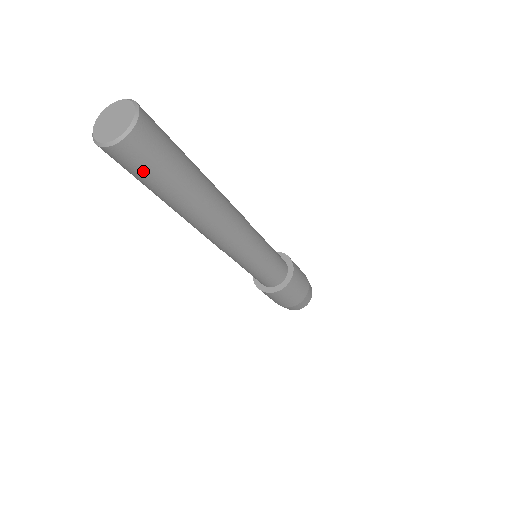
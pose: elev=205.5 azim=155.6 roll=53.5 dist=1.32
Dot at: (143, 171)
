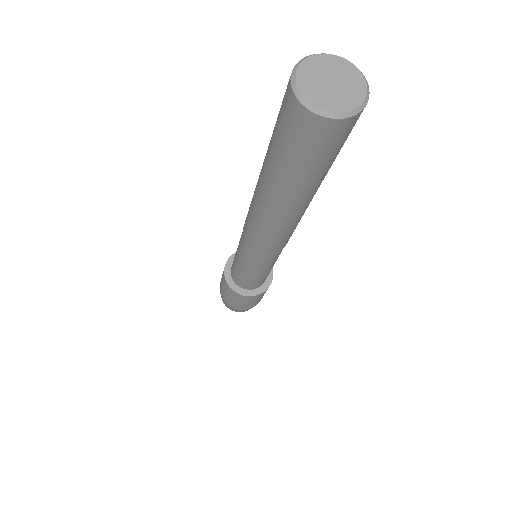
Dot at: (326, 155)
